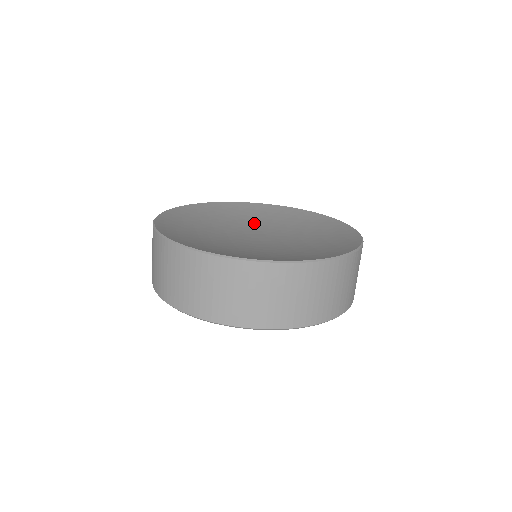
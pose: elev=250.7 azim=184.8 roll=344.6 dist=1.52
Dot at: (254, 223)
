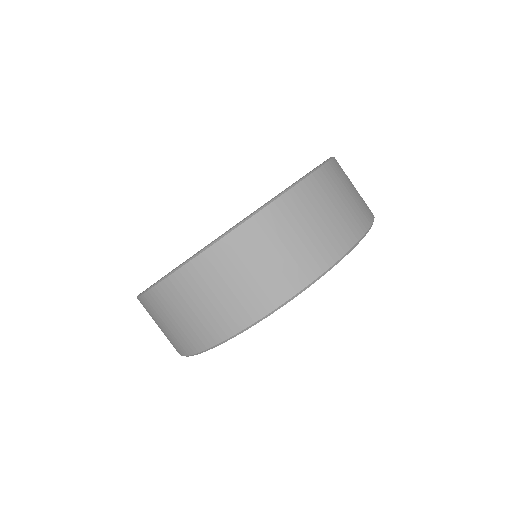
Dot at: occluded
